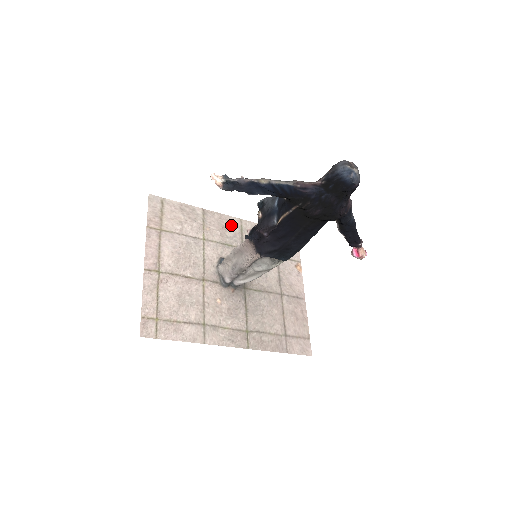
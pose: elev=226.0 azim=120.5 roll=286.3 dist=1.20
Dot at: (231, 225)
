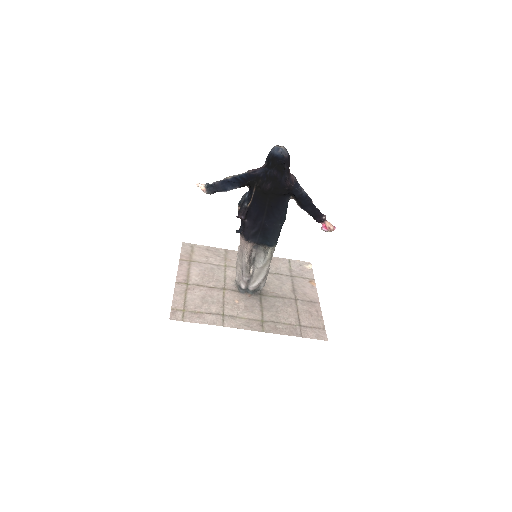
Dot at: occluded
